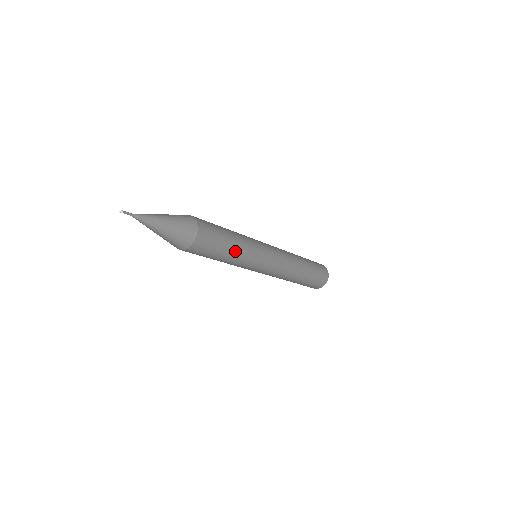
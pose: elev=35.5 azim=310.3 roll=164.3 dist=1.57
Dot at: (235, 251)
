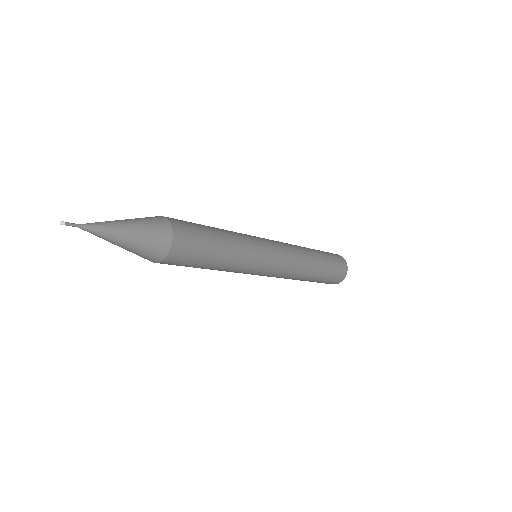
Dot at: (220, 266)
